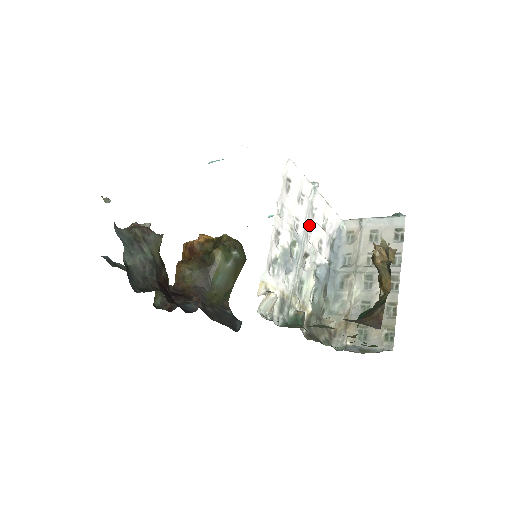
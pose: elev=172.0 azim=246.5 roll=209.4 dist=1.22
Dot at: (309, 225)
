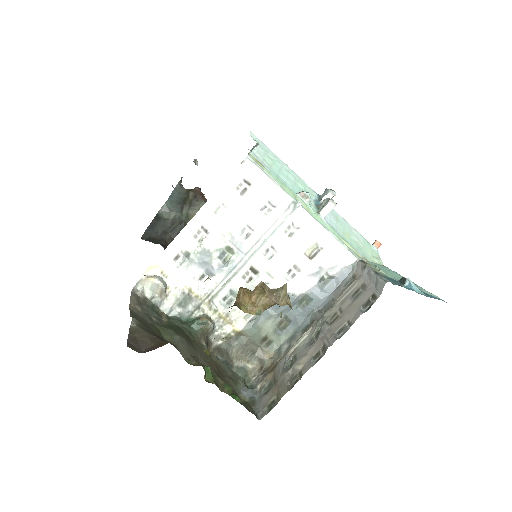
Dot at: (274, 241)
